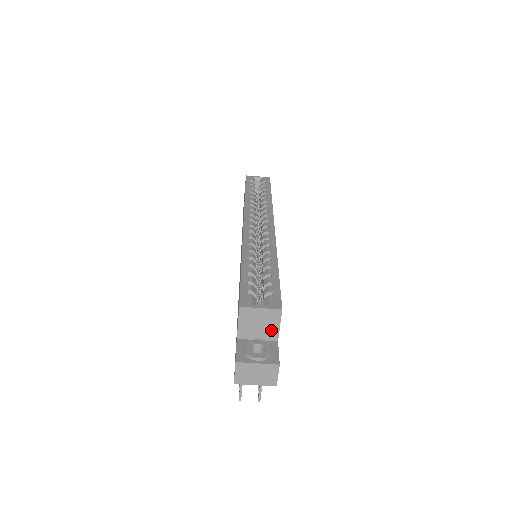
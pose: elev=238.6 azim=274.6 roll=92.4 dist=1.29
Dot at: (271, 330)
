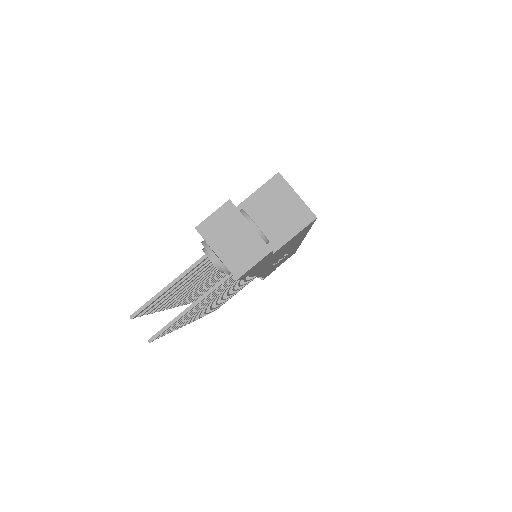
Dot at: (280, 232)
